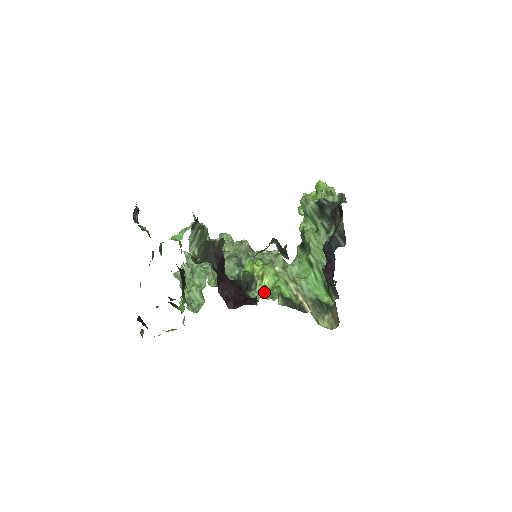
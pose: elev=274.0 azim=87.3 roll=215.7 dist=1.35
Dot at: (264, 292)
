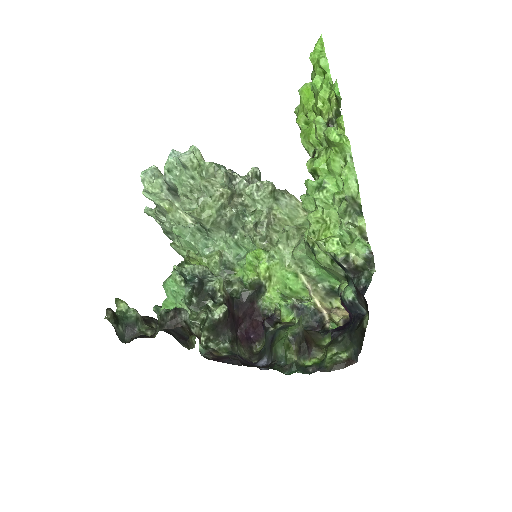
Dot at: (275, 293)
